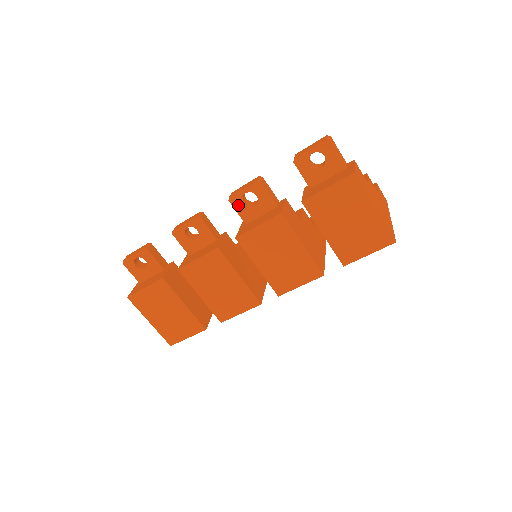
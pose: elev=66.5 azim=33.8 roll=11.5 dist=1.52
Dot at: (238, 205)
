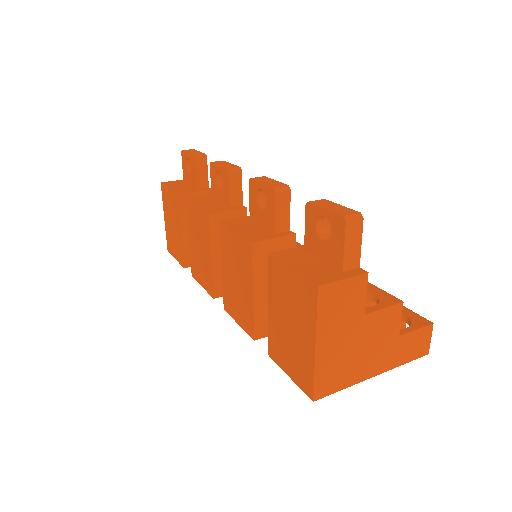
Dot at: (253, 194)
